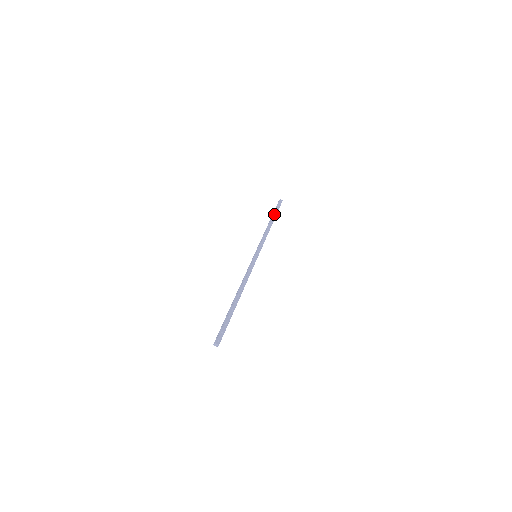
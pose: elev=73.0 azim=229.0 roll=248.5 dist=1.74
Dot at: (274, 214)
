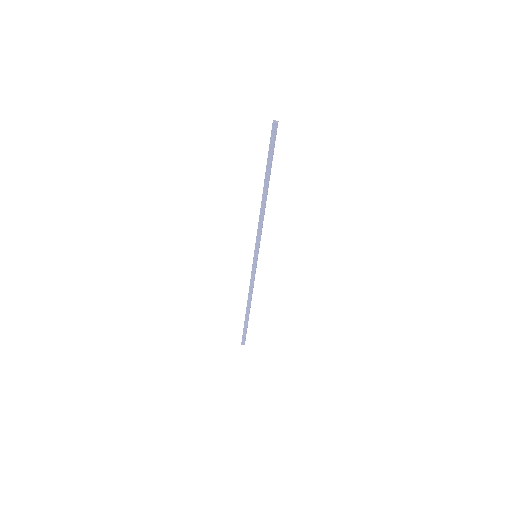
Dot at: (246, 318)
